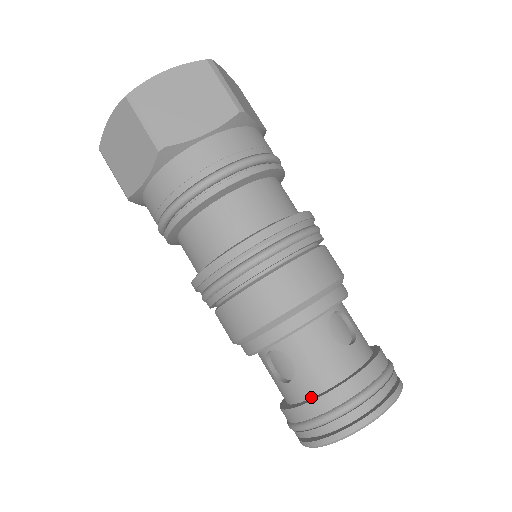
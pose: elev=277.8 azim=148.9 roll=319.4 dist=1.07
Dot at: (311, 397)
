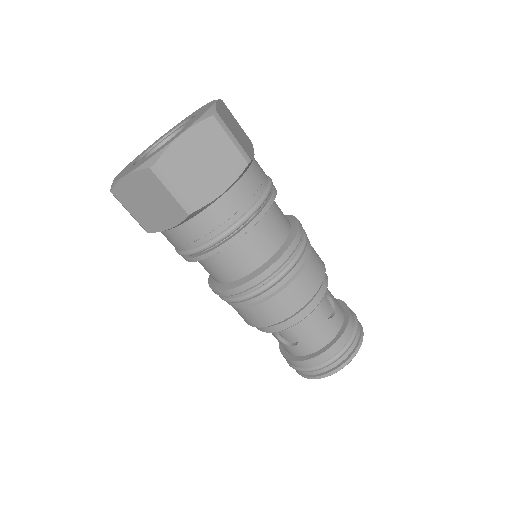
Dot at: (310, 354)
